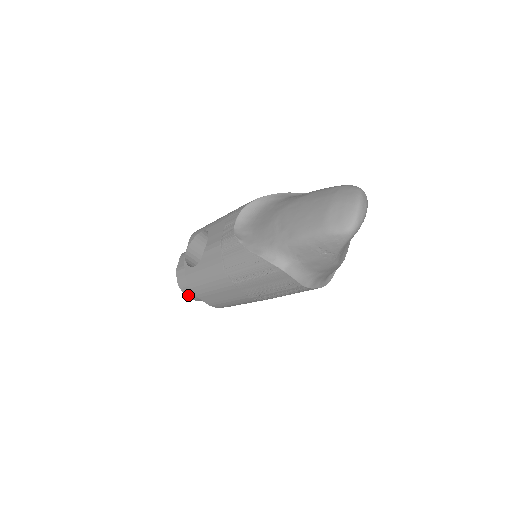
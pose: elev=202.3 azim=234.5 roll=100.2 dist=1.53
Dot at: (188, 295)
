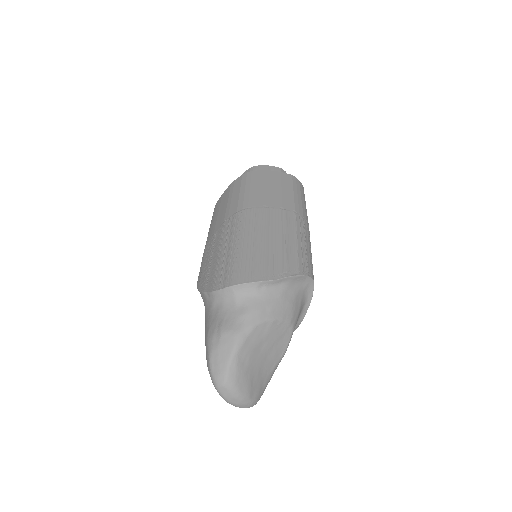
Dot at: occluded
